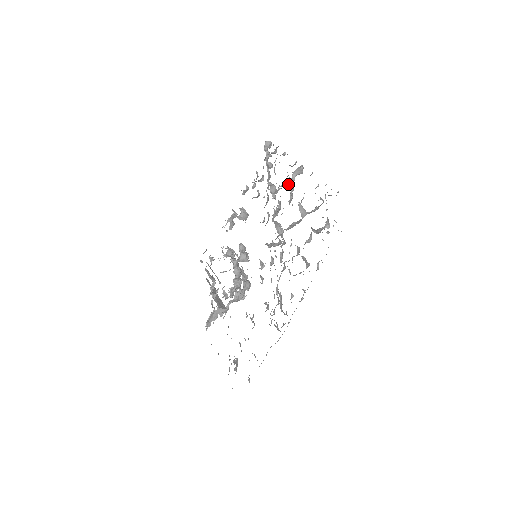
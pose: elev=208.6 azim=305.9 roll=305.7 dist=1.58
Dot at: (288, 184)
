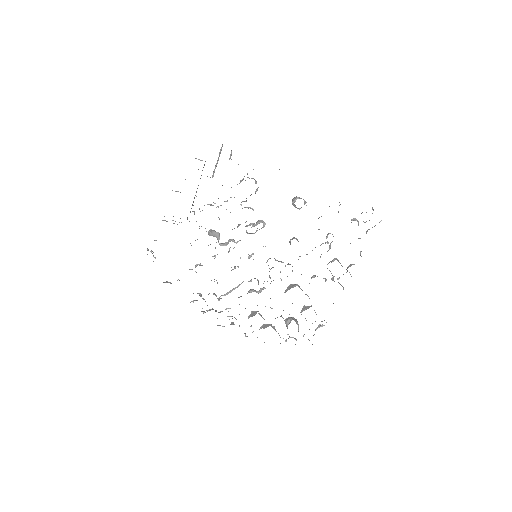
Dot at: occluded
